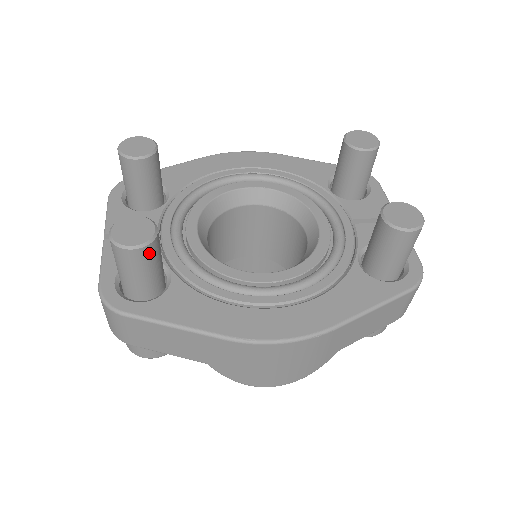
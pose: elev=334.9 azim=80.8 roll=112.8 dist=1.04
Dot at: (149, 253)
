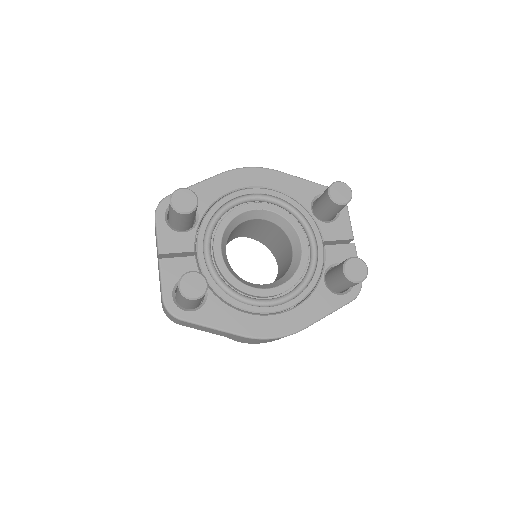
Dot at: (202, 297)
